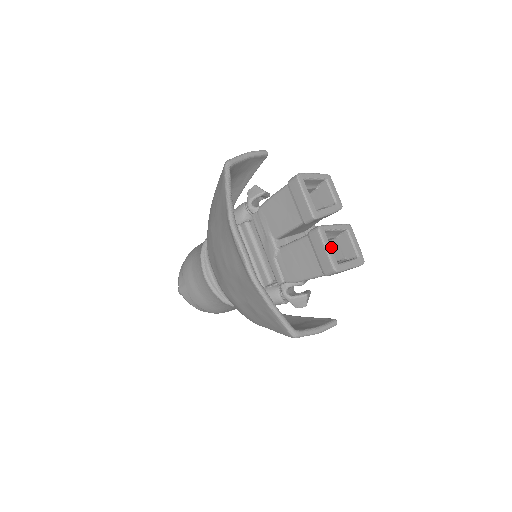
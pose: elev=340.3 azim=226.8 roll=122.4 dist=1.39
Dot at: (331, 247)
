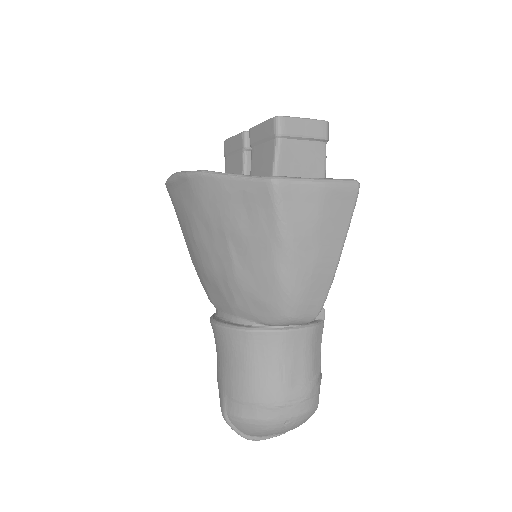
Dot at: occluded
